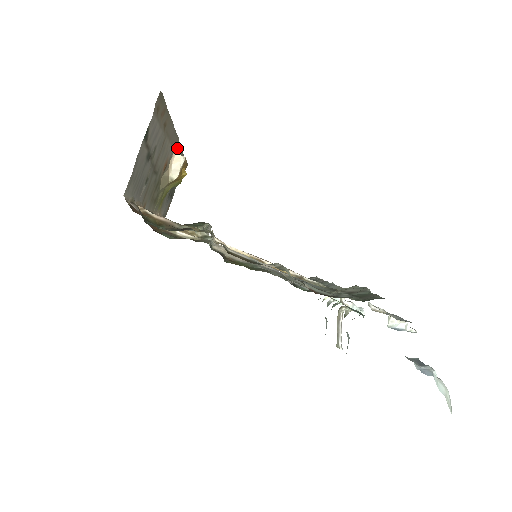
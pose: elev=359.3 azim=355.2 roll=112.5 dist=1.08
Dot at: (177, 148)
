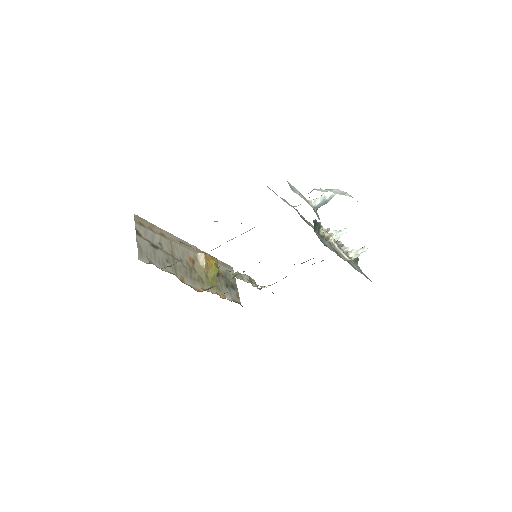
Dot at: occluded
